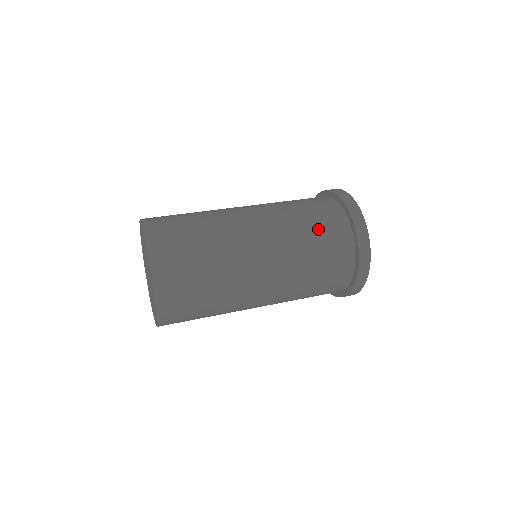
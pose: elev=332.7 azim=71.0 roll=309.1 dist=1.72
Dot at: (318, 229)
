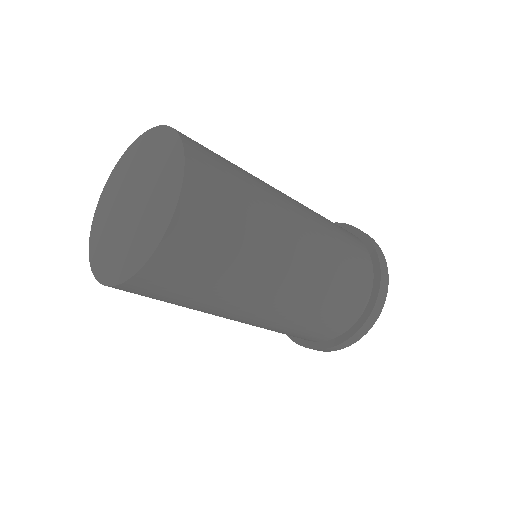
Dot at: occluded
